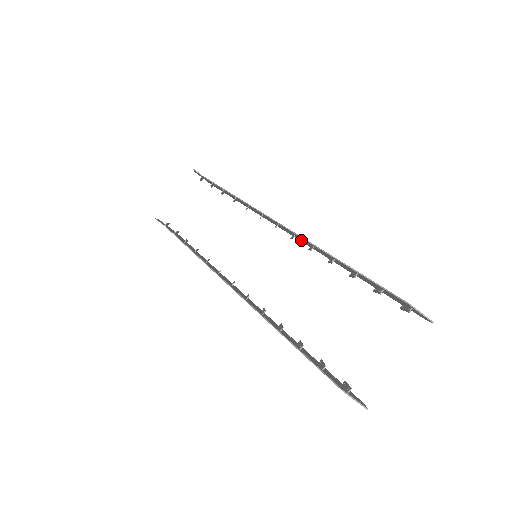
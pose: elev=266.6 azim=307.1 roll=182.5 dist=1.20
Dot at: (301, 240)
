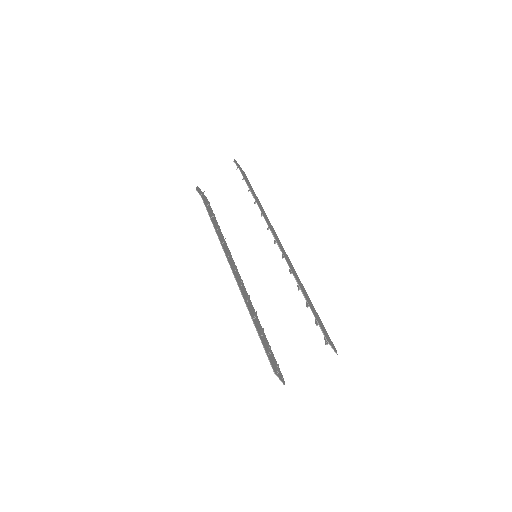
Dot at: (288, 260)
